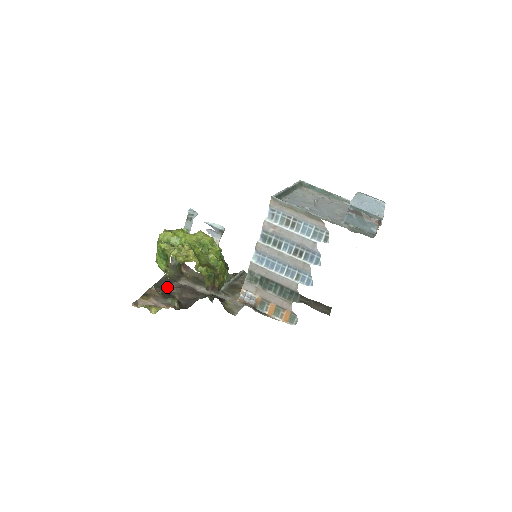
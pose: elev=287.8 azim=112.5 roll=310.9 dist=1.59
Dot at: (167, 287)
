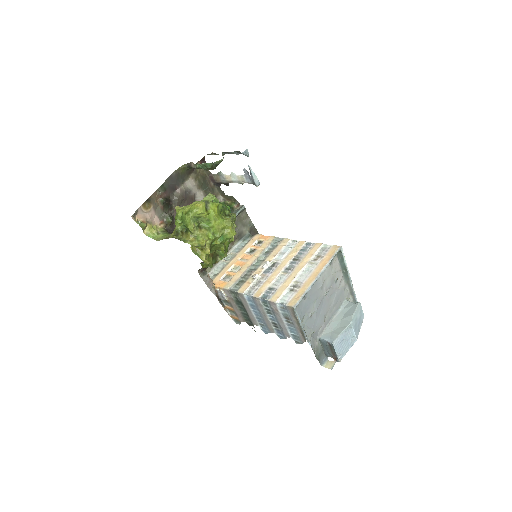
Dot at: (172, 190)
